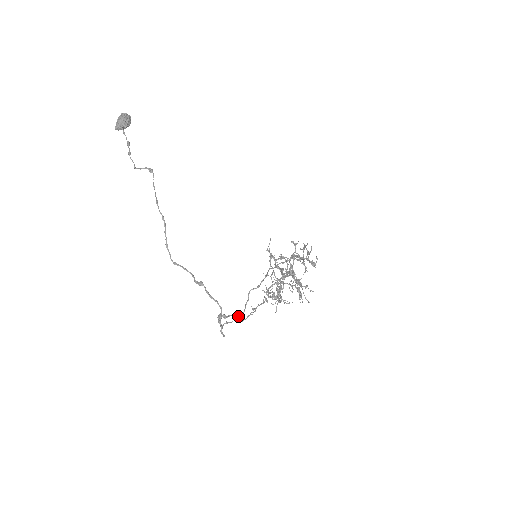
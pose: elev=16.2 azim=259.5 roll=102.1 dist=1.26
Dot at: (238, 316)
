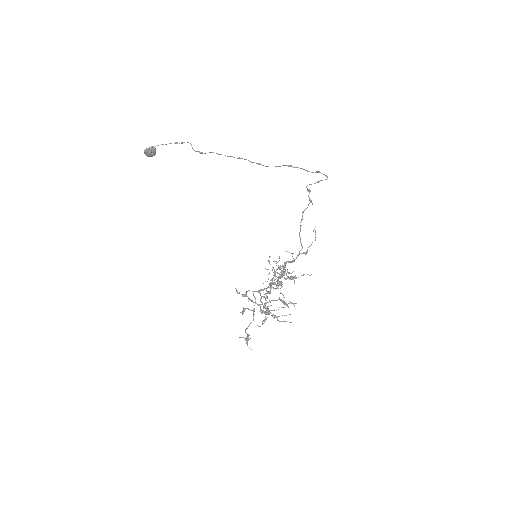
Dot at: (311, 202)
